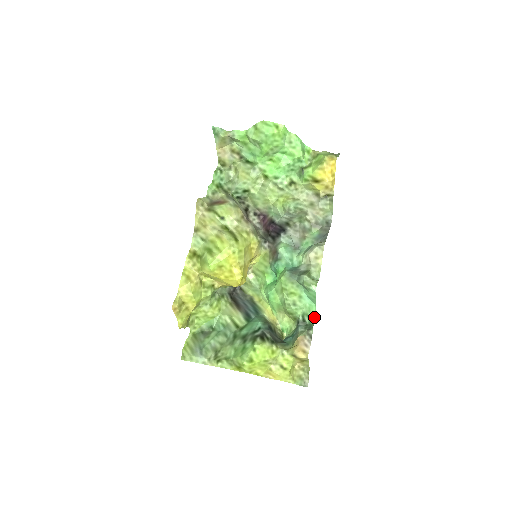
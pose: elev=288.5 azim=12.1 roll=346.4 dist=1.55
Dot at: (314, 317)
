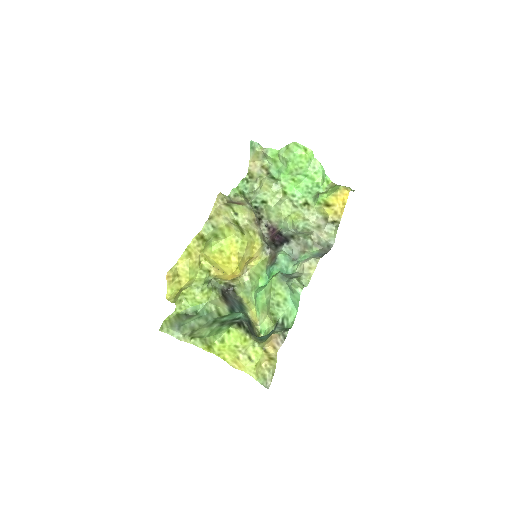
Dot at: (293, 322)
